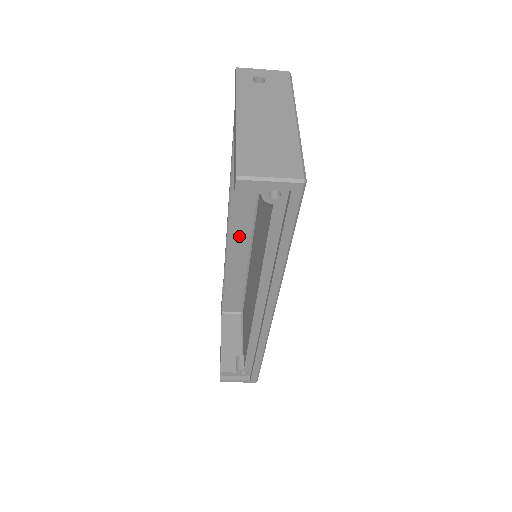
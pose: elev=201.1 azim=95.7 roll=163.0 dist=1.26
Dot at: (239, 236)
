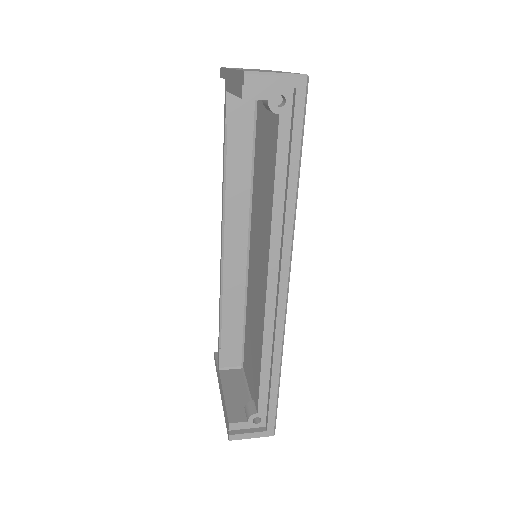
Dot at: (235, 243)
